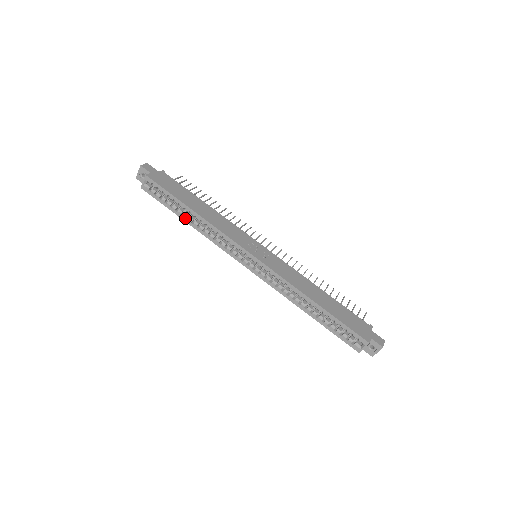
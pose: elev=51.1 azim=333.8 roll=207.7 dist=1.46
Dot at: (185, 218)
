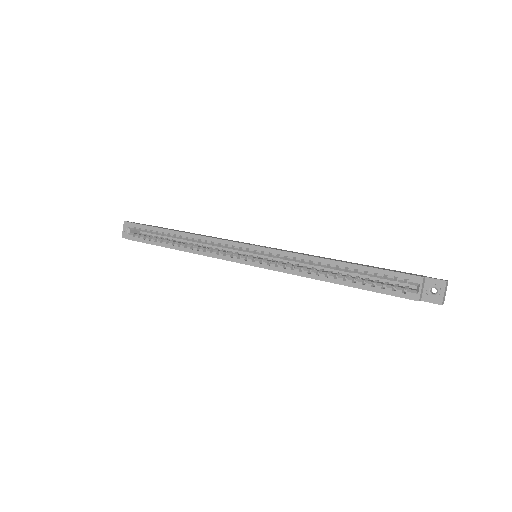
Dot at: (171, 245)
